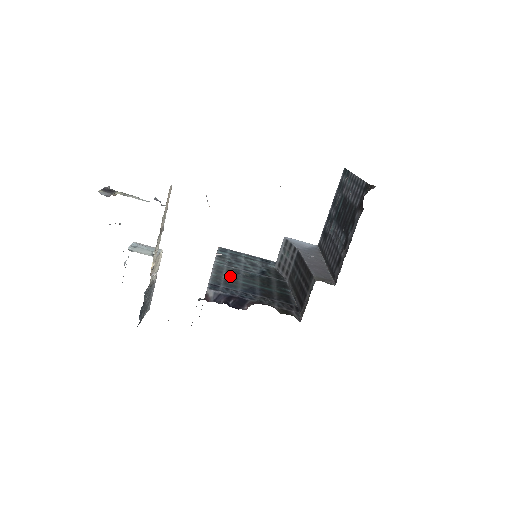
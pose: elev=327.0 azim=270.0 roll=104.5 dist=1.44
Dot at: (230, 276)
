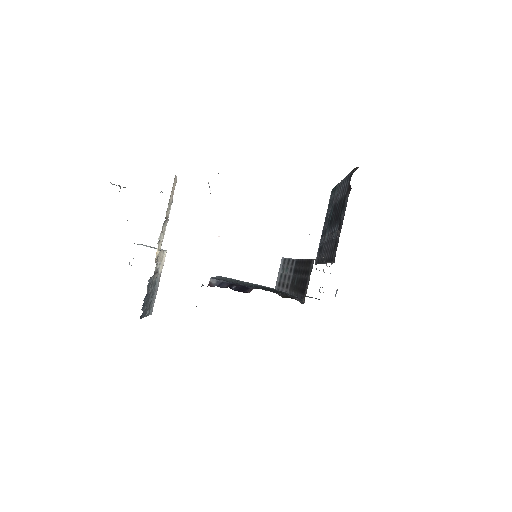
Dot at: (232, 281)
